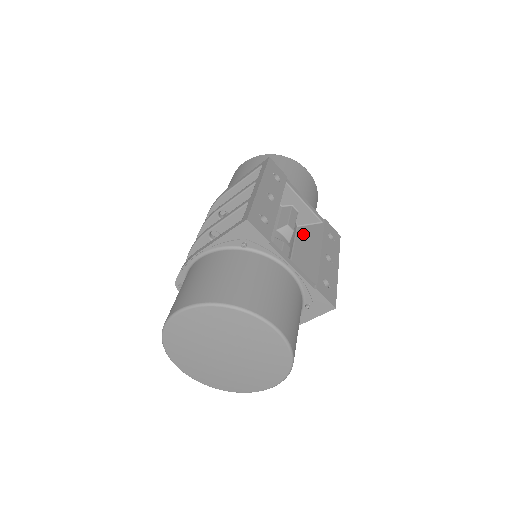
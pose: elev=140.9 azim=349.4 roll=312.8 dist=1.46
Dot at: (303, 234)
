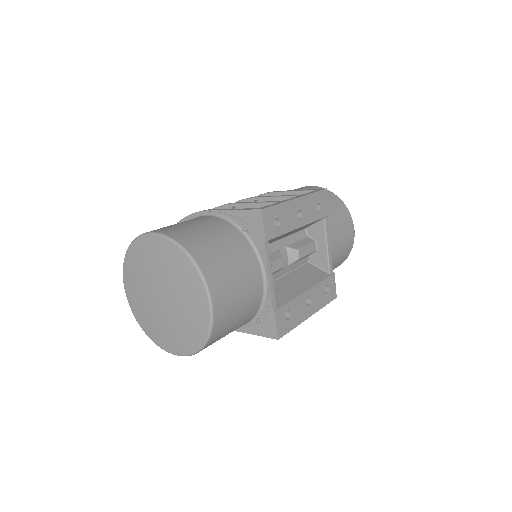
Dot at: (307, 270)
